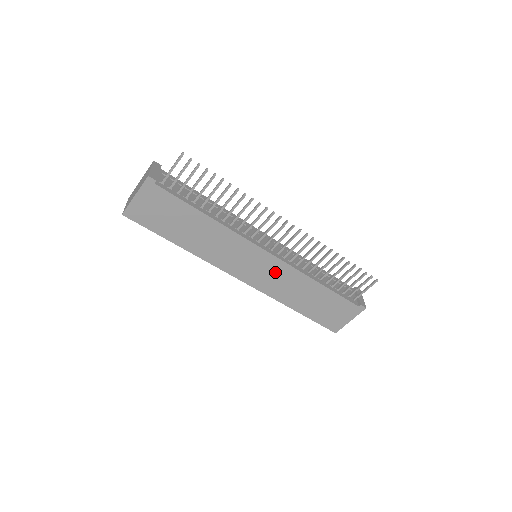
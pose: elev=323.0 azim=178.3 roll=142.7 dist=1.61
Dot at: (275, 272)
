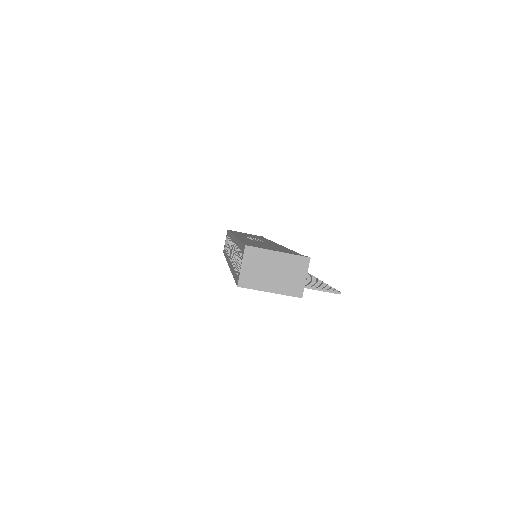
Dot at: occluded
